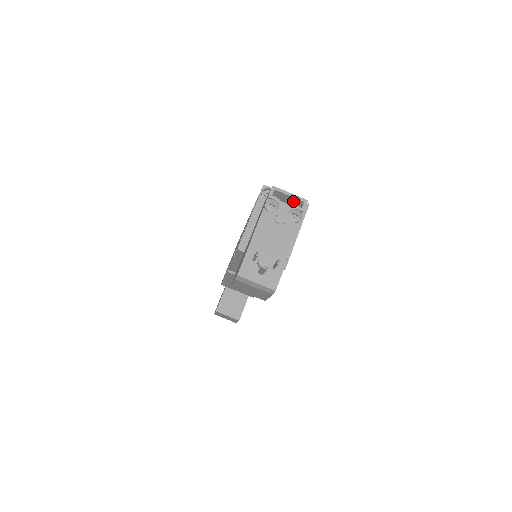
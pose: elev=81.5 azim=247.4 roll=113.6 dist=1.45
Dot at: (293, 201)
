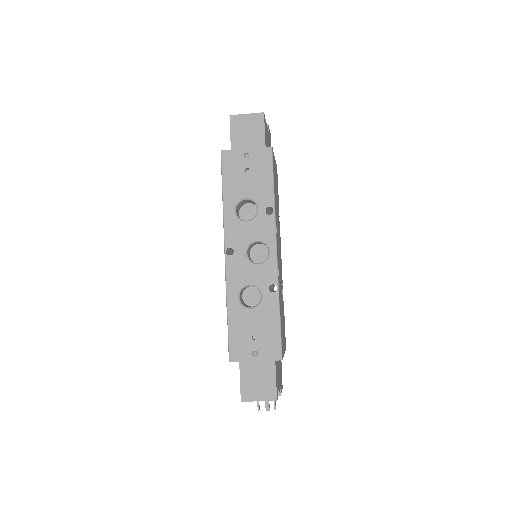
Dot at: (265, 392)
